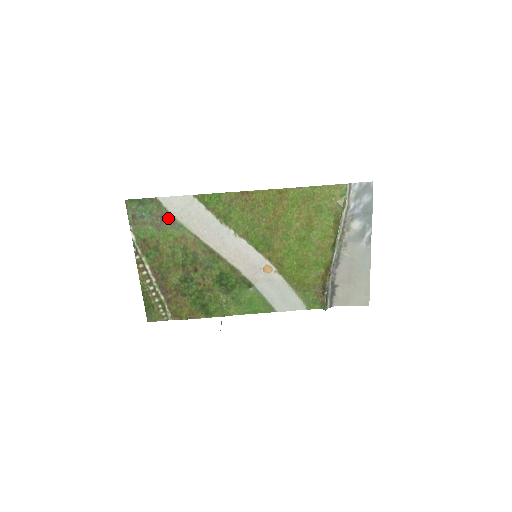
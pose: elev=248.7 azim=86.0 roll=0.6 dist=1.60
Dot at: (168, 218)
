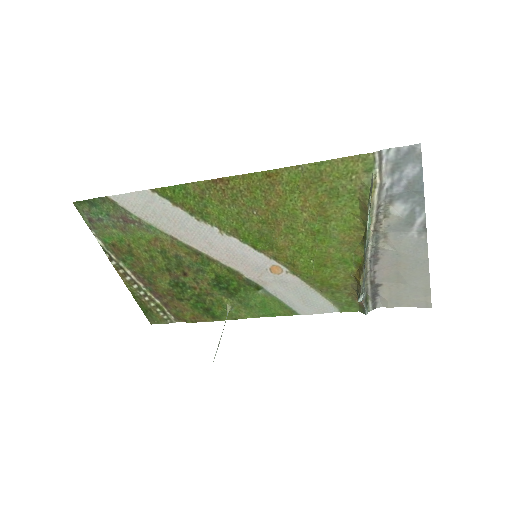
Dot at: (131, 219)
